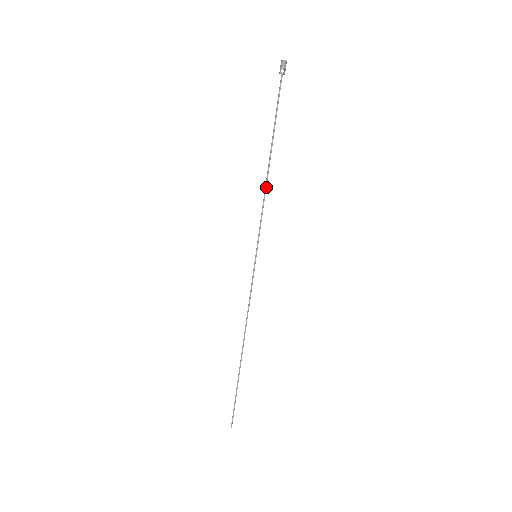
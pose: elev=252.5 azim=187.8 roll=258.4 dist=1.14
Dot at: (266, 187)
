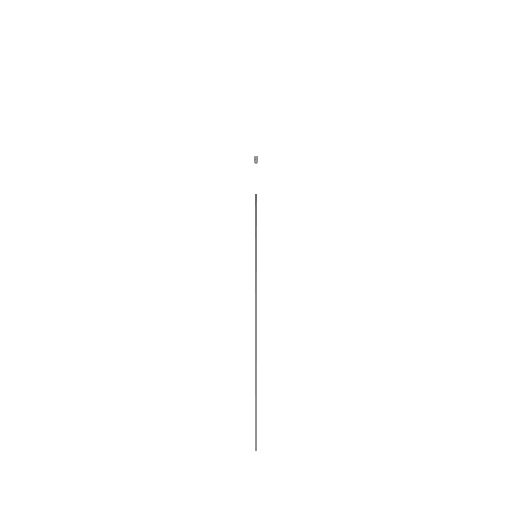
Dot at: (256, 213)
